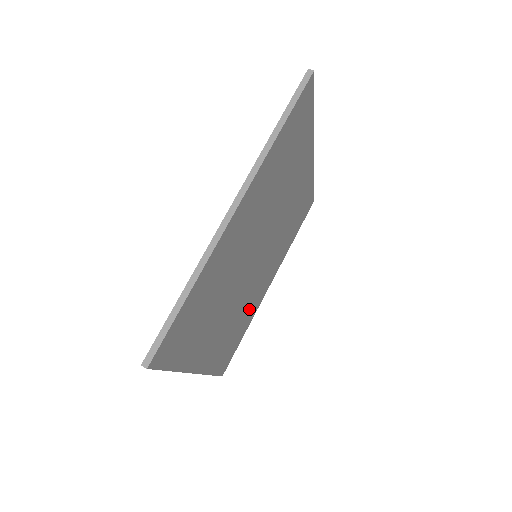
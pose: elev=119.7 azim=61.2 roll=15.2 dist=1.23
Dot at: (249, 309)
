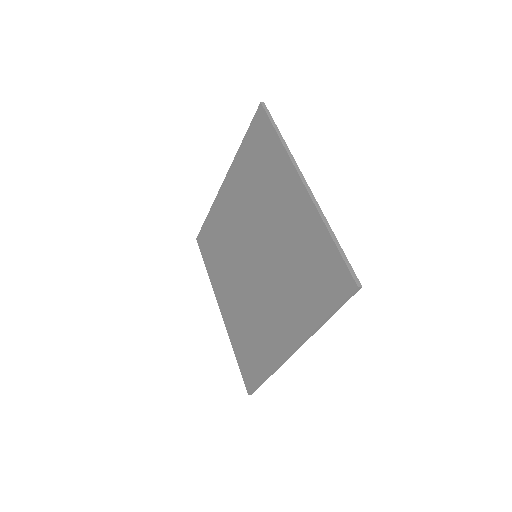
Dot at: occluded
